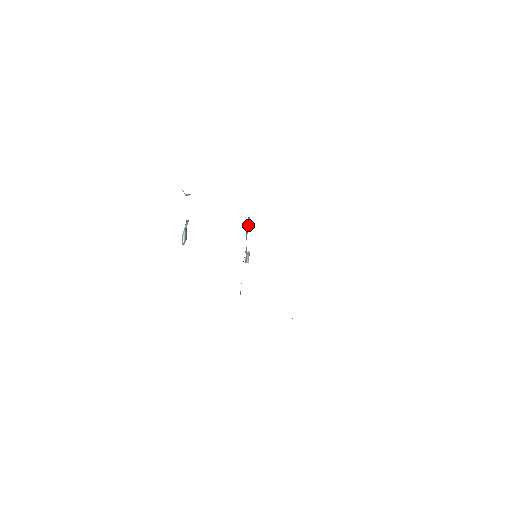
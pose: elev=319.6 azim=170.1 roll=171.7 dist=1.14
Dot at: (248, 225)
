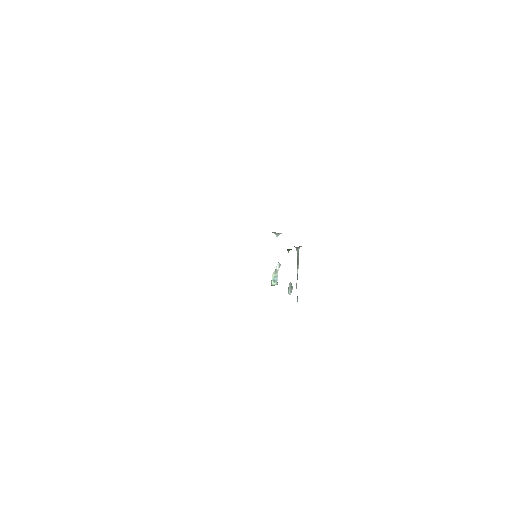
Dot at: (297, 257)
